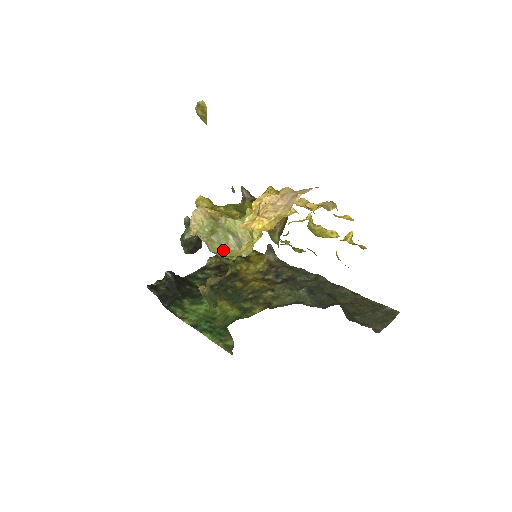
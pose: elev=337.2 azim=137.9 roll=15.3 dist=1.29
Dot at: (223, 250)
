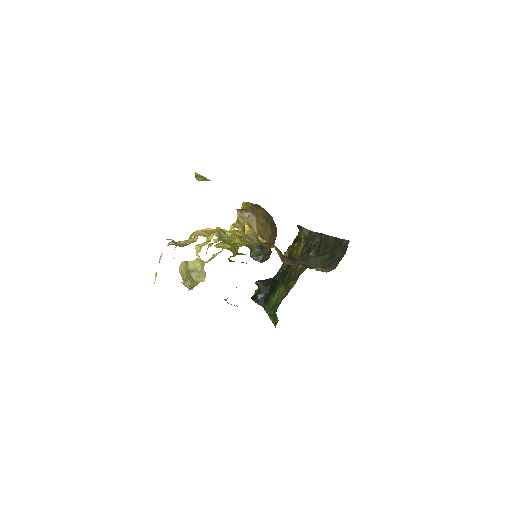
Dot at: (193, 284)
